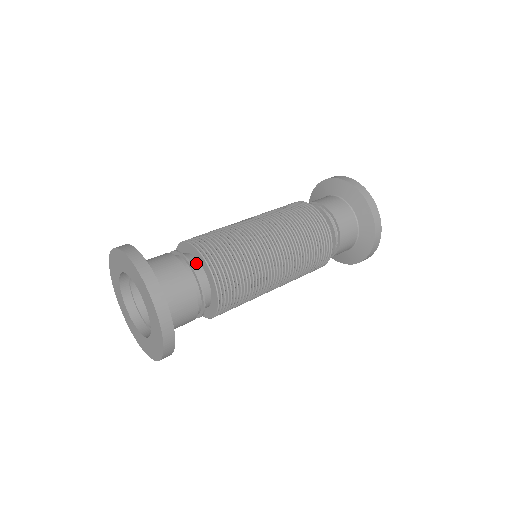
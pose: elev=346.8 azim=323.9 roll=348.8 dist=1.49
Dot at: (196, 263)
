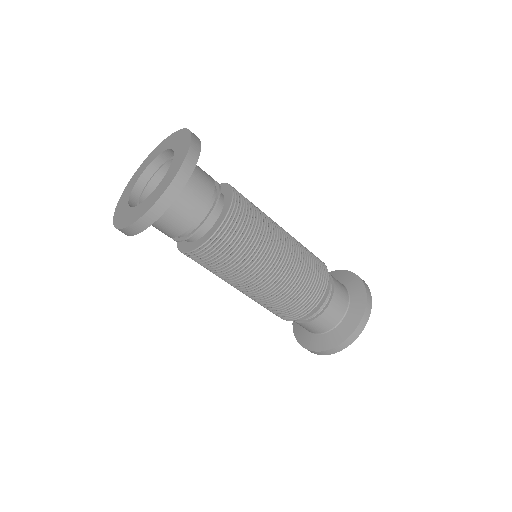
Dot at: (222, 200)
